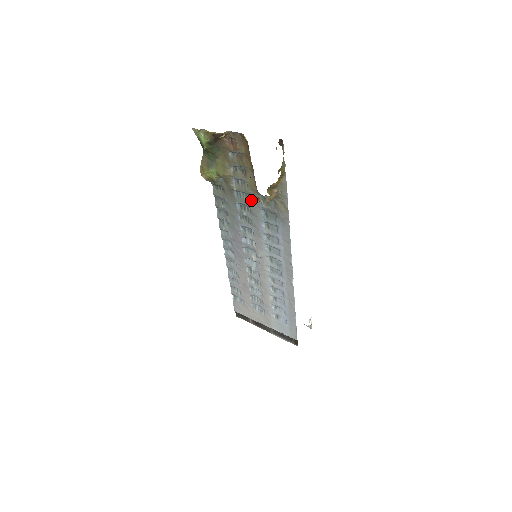
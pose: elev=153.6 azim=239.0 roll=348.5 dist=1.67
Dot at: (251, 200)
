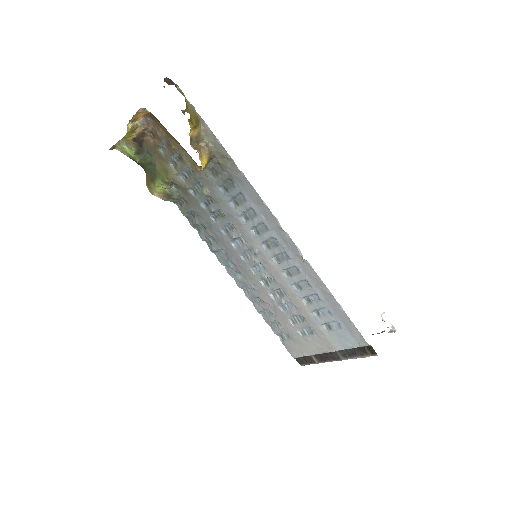
Dot at: (205, 185)
